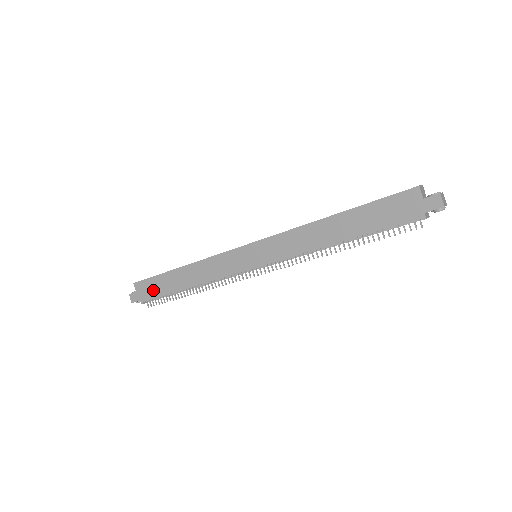
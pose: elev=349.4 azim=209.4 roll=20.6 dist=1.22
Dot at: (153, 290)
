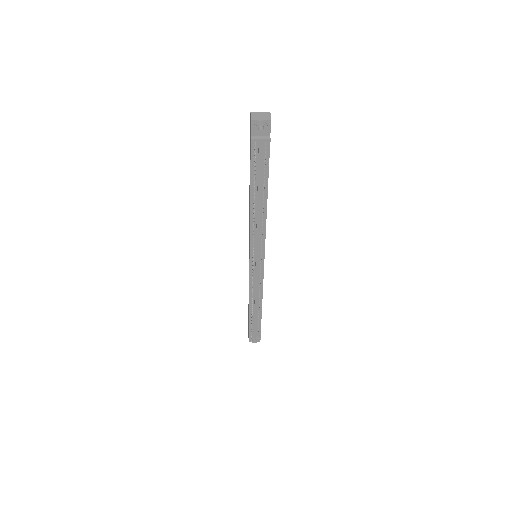
Dot at: occluded
